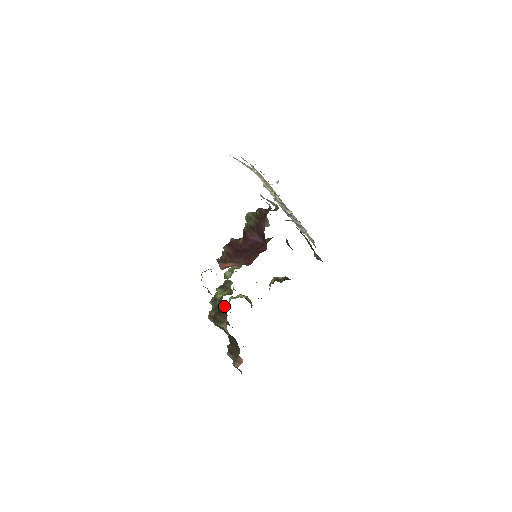
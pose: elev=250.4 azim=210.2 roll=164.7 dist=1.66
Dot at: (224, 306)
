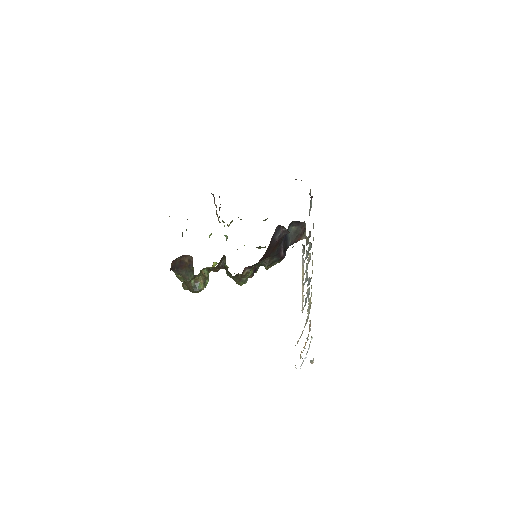
Dot at: occluded
